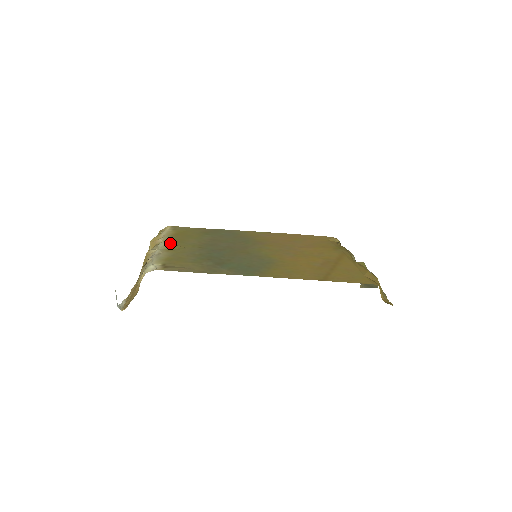
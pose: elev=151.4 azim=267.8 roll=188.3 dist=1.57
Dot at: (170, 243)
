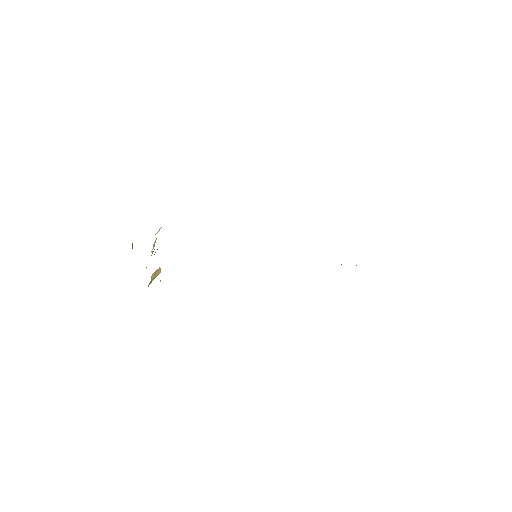
Dot at: occluded
